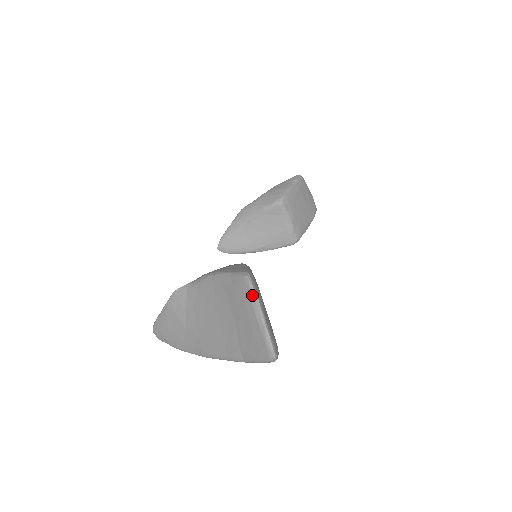
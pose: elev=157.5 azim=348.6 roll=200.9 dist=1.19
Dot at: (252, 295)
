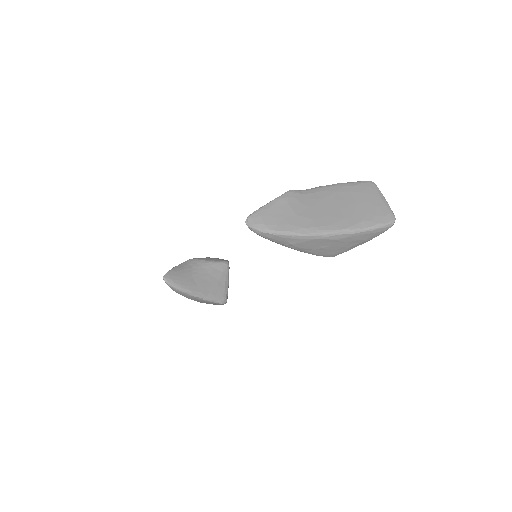
Dot at: (377, 188)
